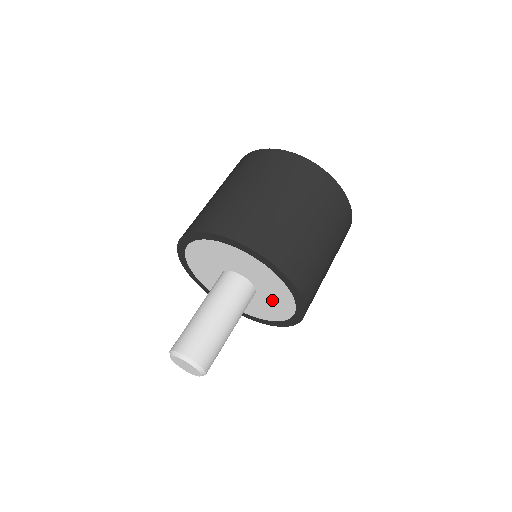
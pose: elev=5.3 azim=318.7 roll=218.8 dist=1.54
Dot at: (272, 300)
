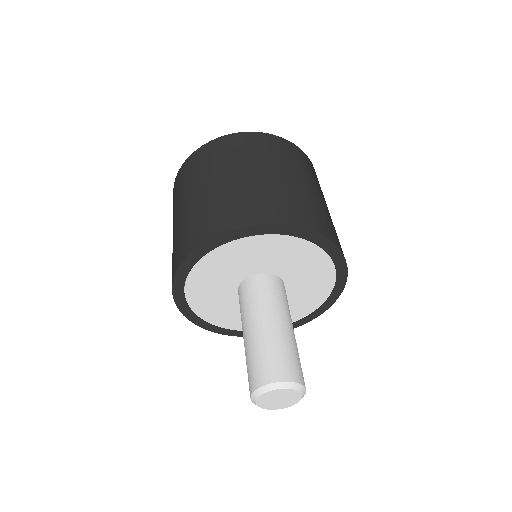
Dot at: occluded
